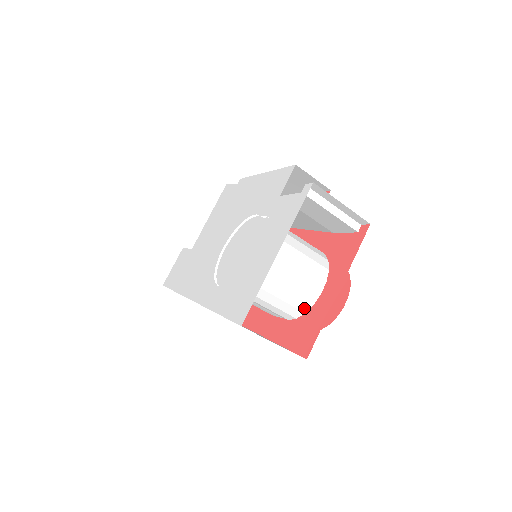
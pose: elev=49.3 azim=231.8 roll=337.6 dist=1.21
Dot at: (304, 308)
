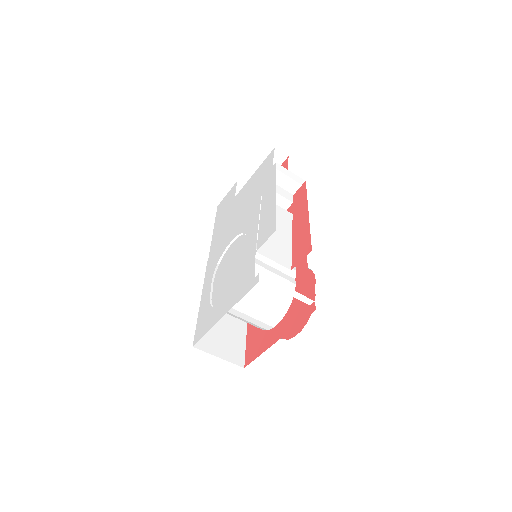
Dot at: (261, 328)
